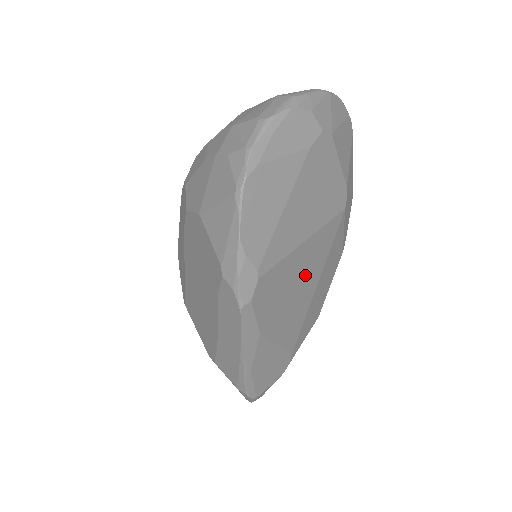
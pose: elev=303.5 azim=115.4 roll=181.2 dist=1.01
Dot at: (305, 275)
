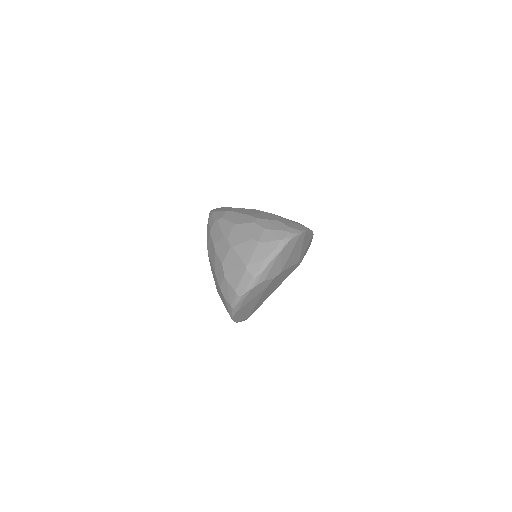
Dot at: occluded
